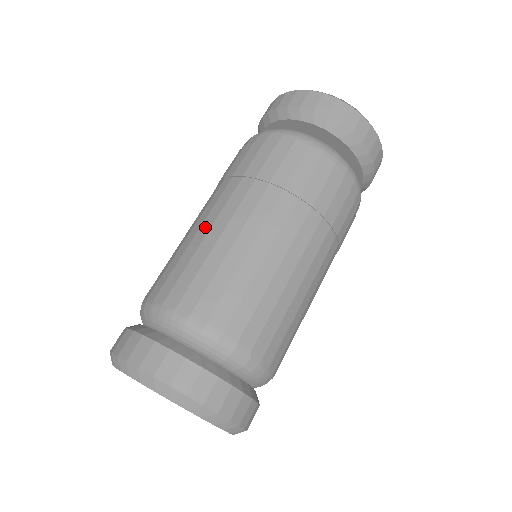
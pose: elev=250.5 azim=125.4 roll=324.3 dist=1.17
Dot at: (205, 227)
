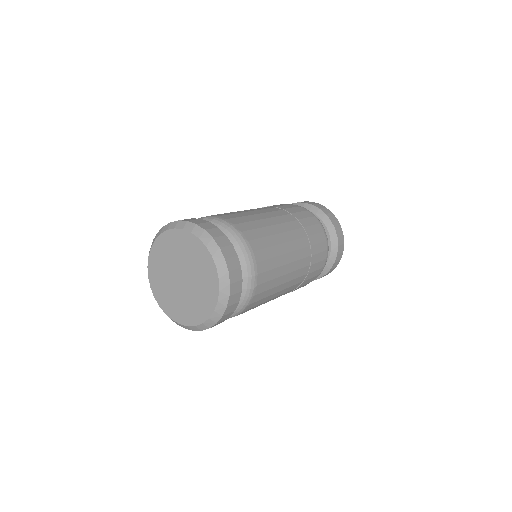
Dot at: (264, 215)
